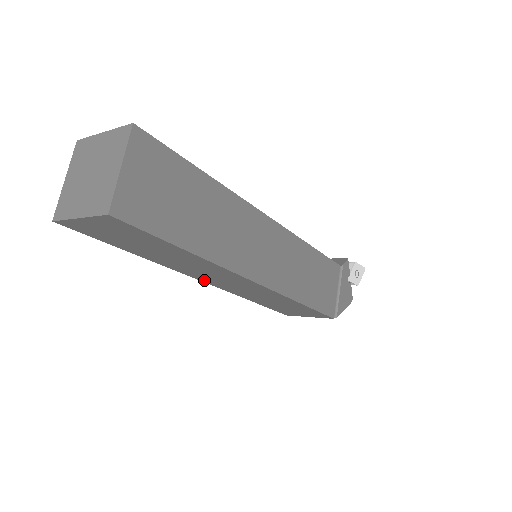
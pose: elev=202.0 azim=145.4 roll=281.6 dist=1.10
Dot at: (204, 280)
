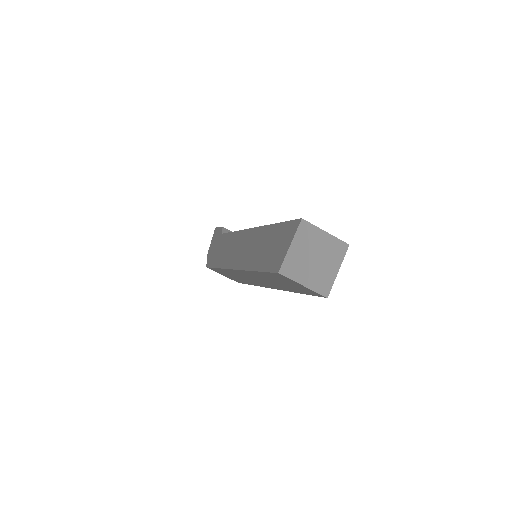
Dot at: (239, 271)
